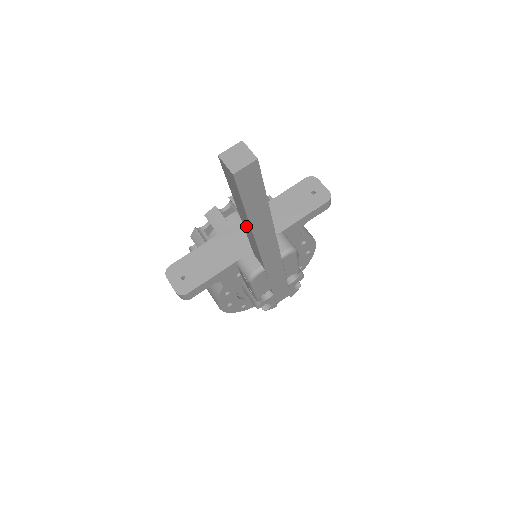
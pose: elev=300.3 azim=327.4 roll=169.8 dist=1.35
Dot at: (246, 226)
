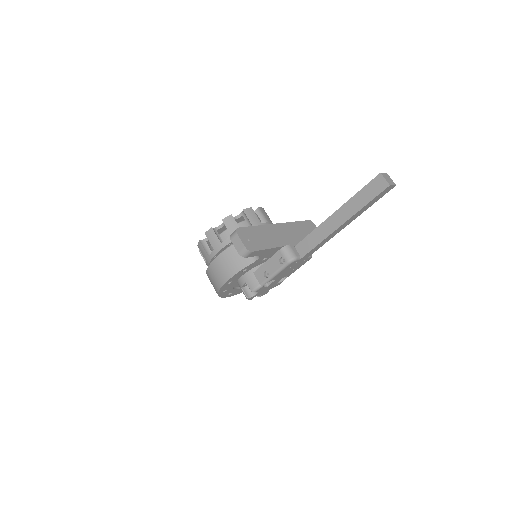
Dot at: (333, 221)
